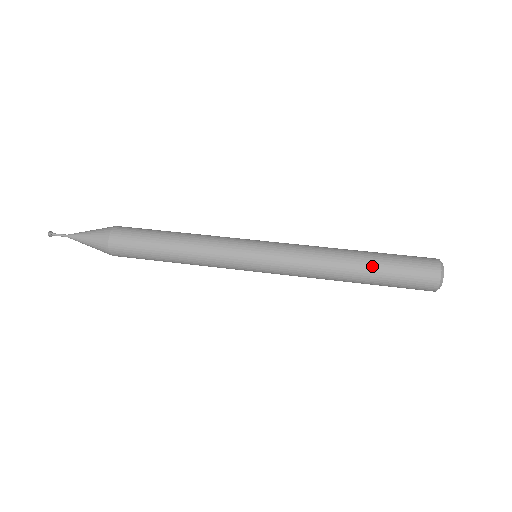
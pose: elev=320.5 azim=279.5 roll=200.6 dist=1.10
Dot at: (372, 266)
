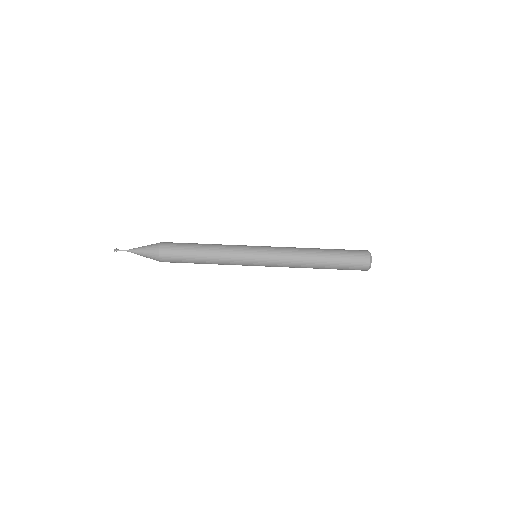
Dot at: (328, 267)
